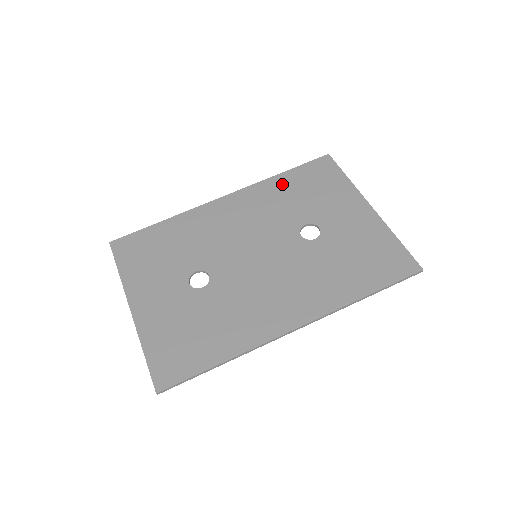
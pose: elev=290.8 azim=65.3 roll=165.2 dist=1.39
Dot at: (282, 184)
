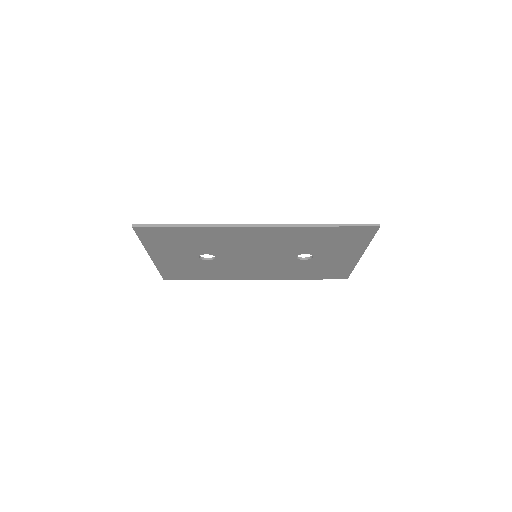
Dot at: occluded
